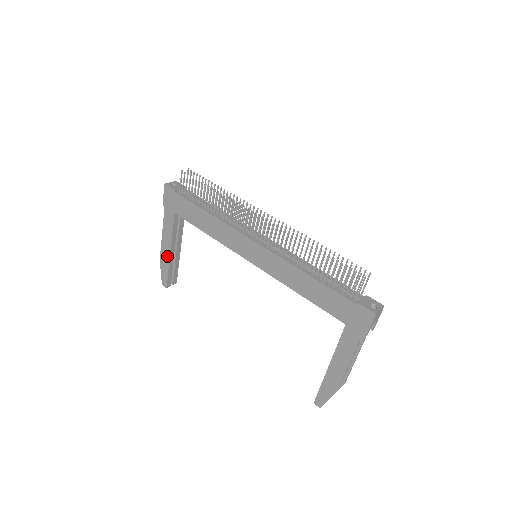
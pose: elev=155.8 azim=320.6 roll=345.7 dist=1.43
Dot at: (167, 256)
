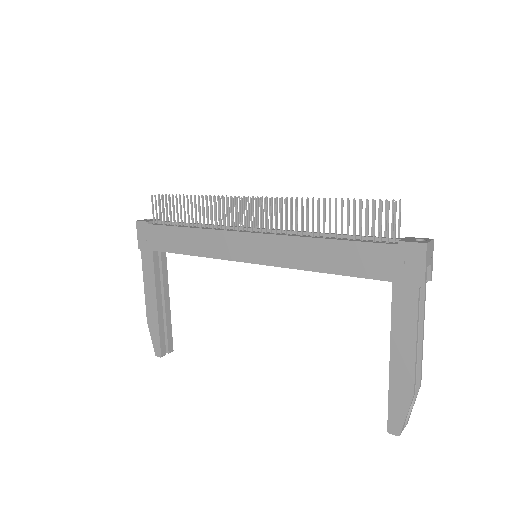
Dot at: (154, 312)
